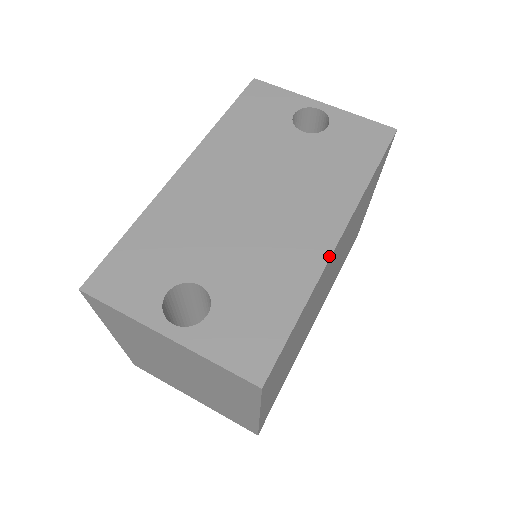
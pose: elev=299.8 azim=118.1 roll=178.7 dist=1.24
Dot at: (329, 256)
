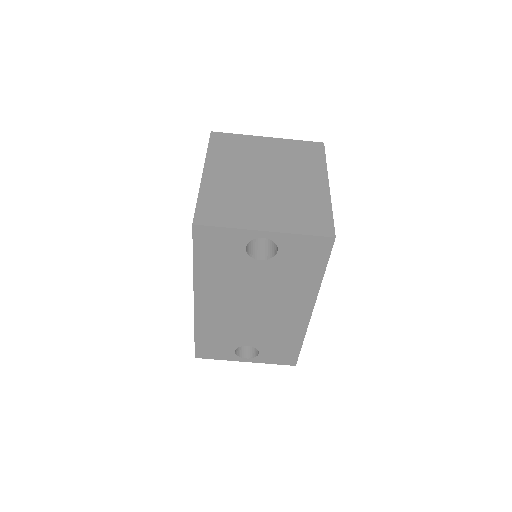
Dot at: (308, 323)
